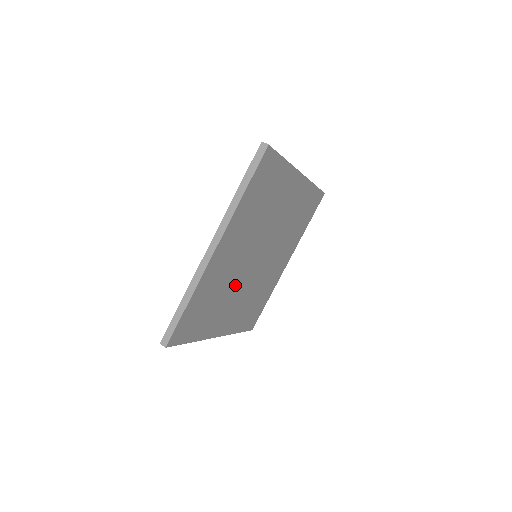
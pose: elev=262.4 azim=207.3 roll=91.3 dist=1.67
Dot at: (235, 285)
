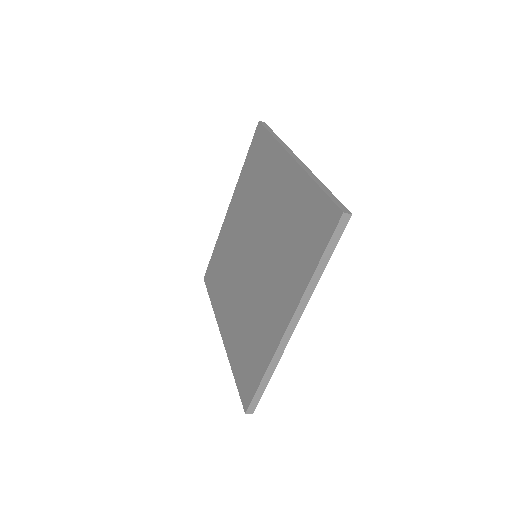
Dot at: occluded
